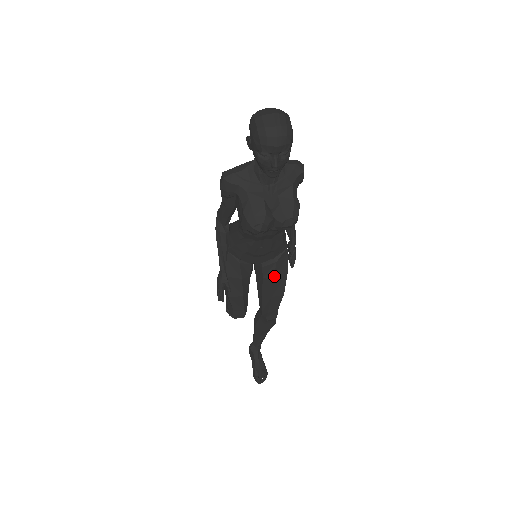
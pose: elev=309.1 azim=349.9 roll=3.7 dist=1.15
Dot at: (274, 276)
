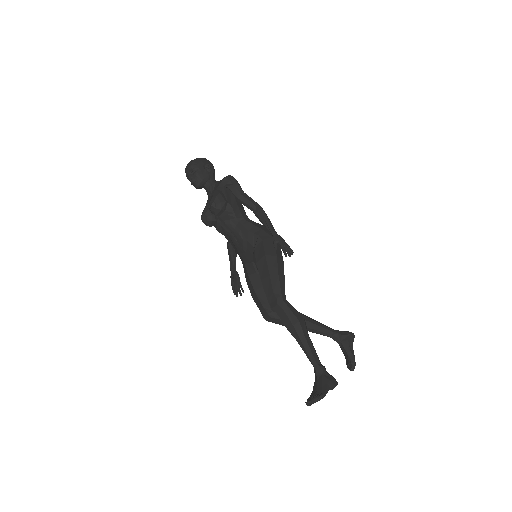
Dot at: (256, 261)
